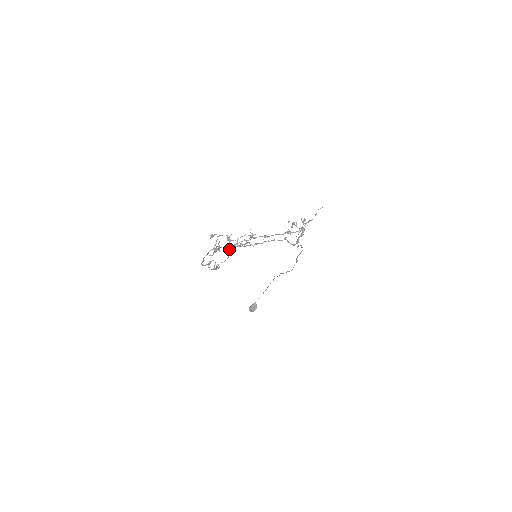
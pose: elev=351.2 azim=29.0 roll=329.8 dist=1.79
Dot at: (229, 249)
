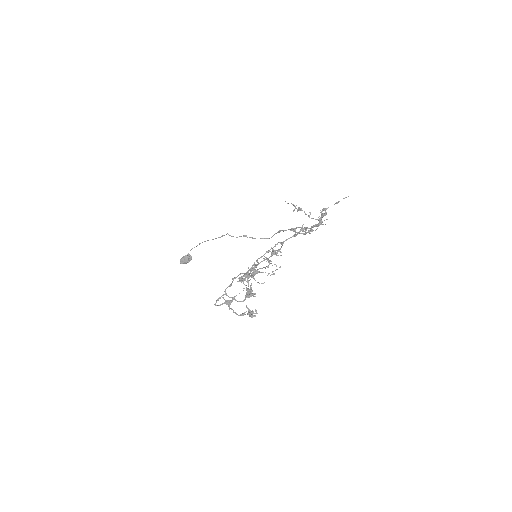
Dot at: (249, 277)
